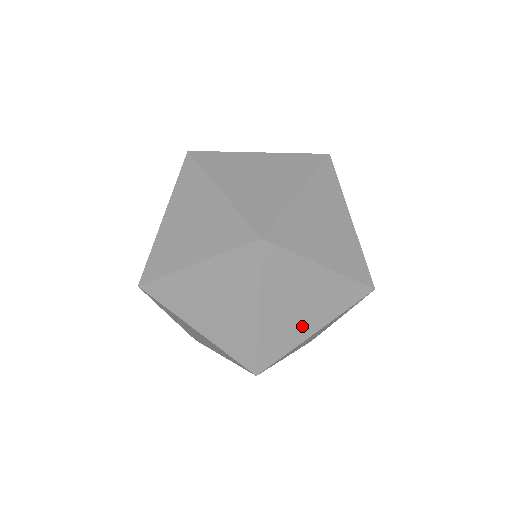
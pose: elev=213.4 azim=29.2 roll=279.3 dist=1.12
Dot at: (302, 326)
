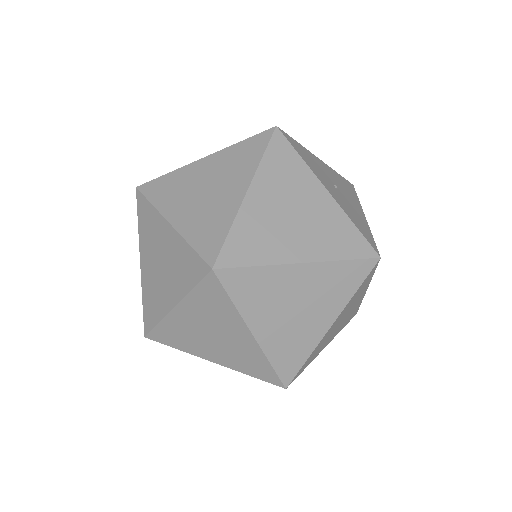
Dot at: (355, 306)
